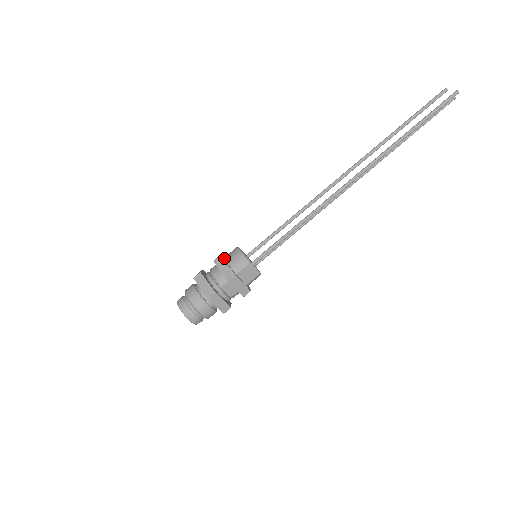
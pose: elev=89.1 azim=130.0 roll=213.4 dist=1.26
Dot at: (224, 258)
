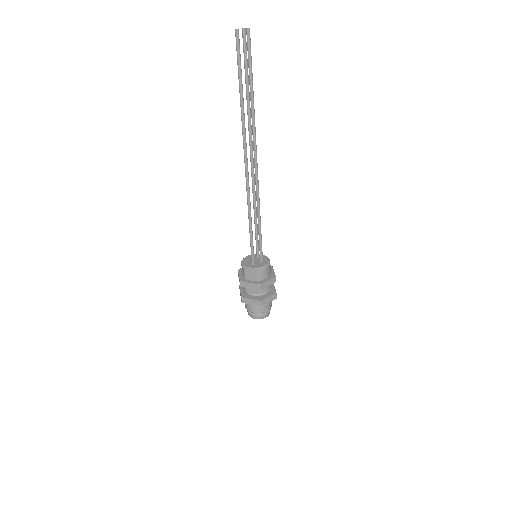
Dot at: occluded
